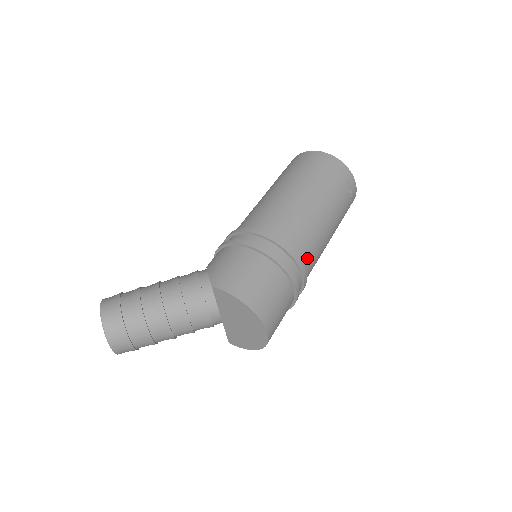
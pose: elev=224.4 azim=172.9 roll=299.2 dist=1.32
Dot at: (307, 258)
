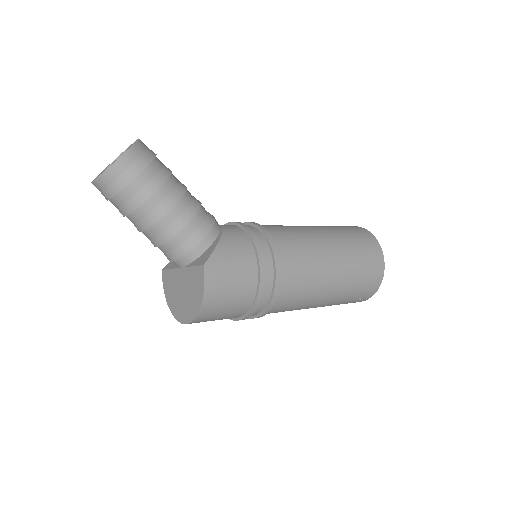
Dot at: (273, 312)
